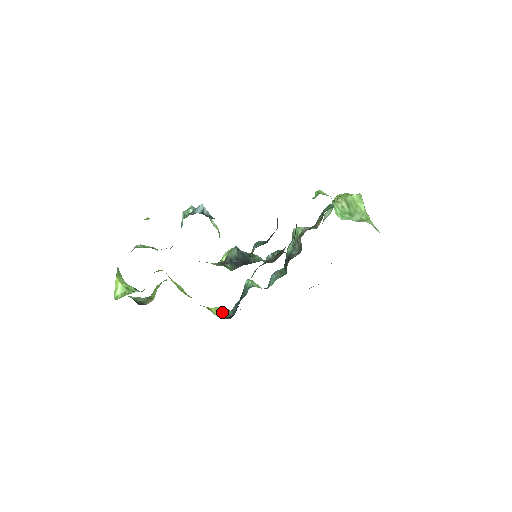
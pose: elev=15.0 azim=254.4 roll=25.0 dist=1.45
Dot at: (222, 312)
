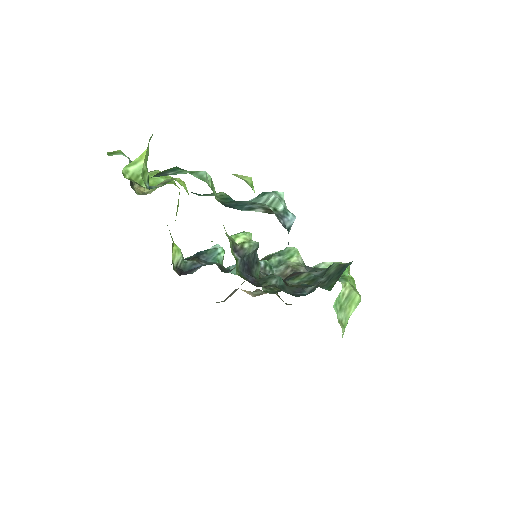
Dot at: (178, 258)
